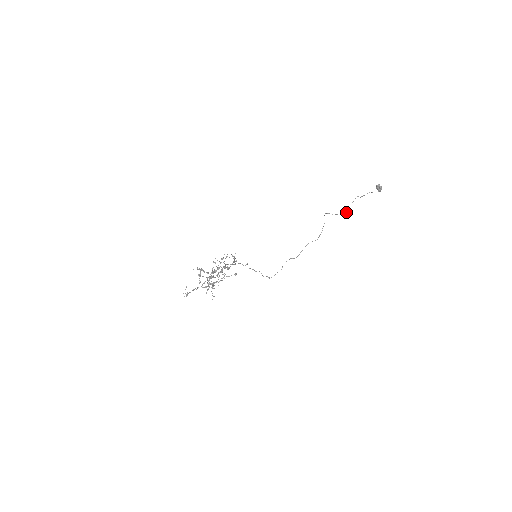
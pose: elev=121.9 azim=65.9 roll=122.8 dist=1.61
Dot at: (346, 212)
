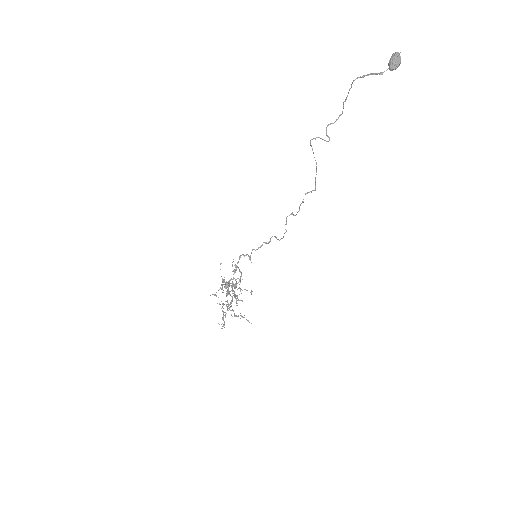
Dot at: (341, 114)
